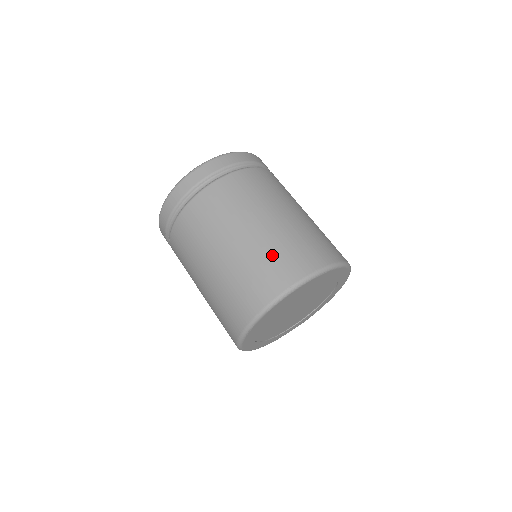
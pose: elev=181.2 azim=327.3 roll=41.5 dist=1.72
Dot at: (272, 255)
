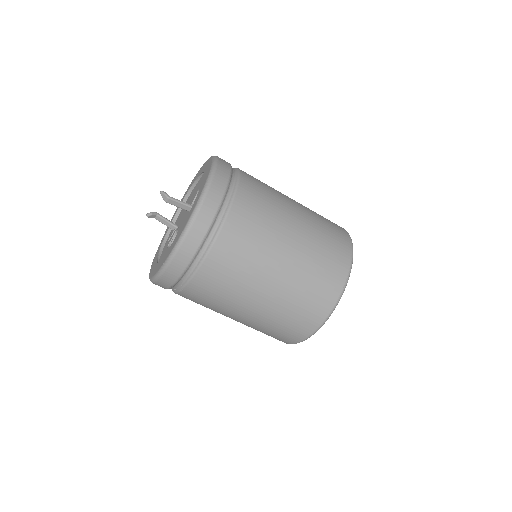
Dot at: (319, 261)
